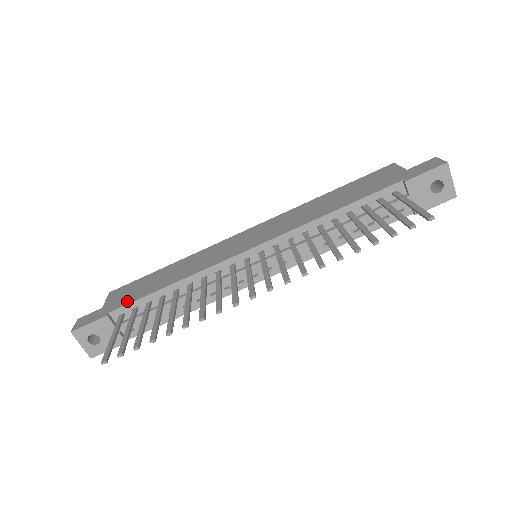
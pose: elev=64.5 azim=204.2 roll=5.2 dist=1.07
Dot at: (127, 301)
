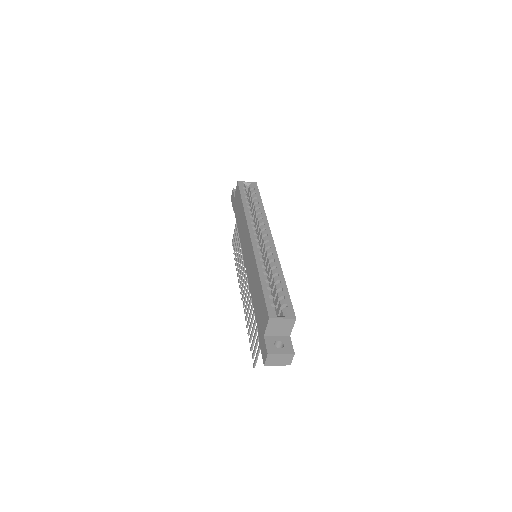
Dot at: (235, 212)
